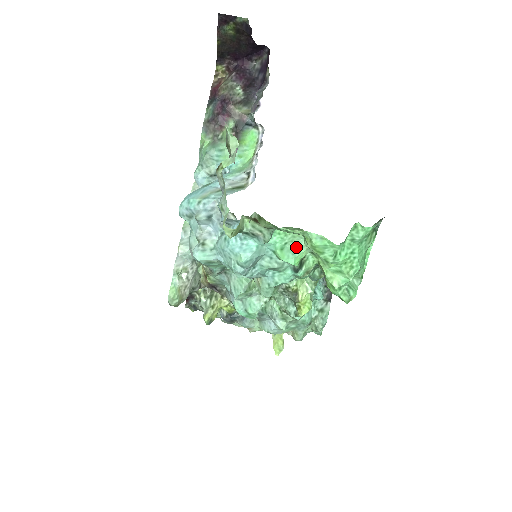
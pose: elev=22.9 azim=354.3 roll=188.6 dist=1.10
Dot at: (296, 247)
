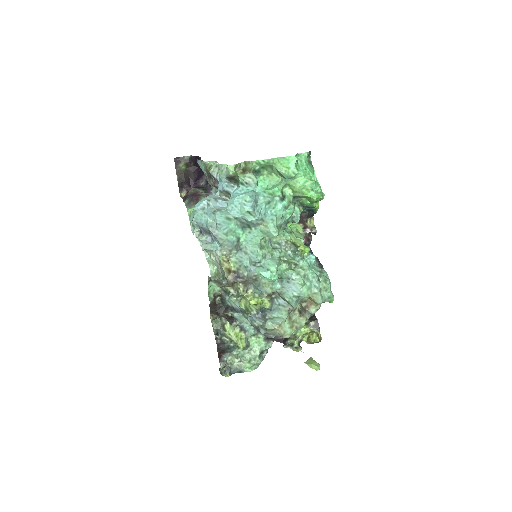
Dot at: (275, 186)
